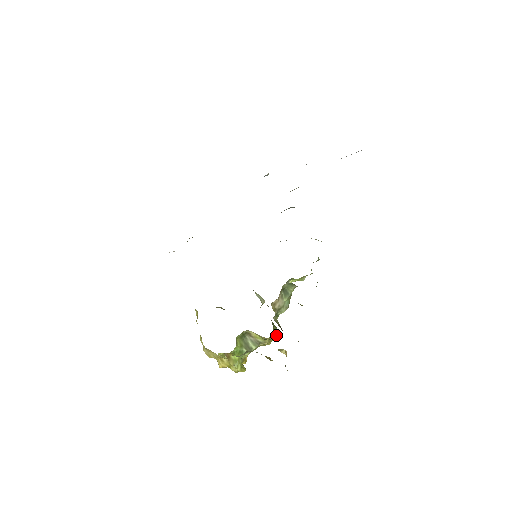
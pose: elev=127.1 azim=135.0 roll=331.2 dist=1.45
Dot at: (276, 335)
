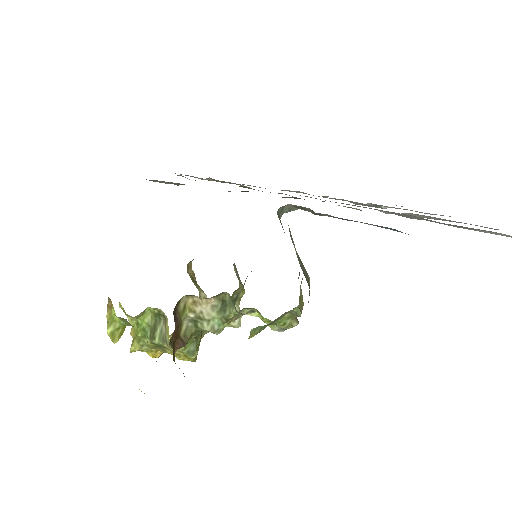
Dot at: (189, 354)
